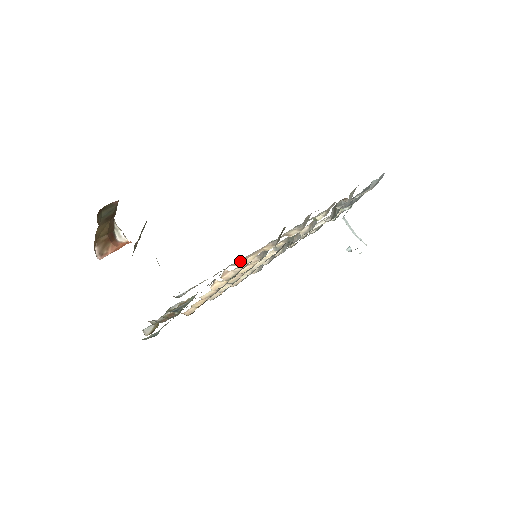
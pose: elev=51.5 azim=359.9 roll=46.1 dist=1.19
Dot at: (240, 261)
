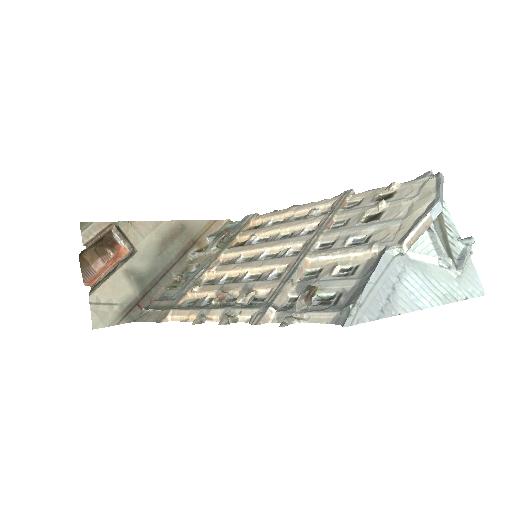
Dot at: (176, 313)
